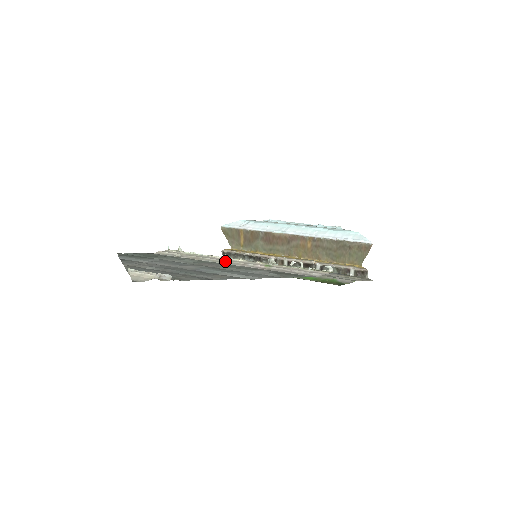
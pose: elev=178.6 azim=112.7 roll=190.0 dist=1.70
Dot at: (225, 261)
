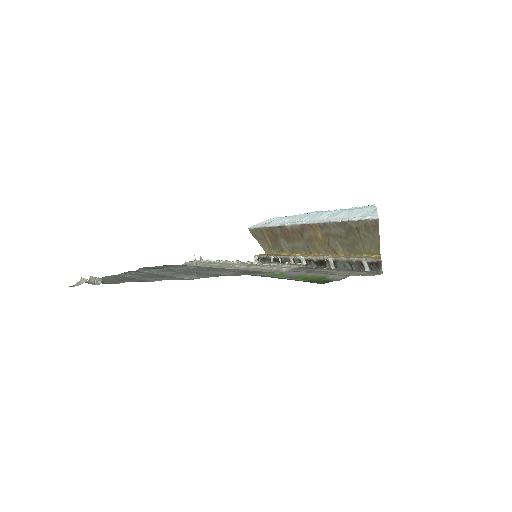
Dot at: (221, 265)
